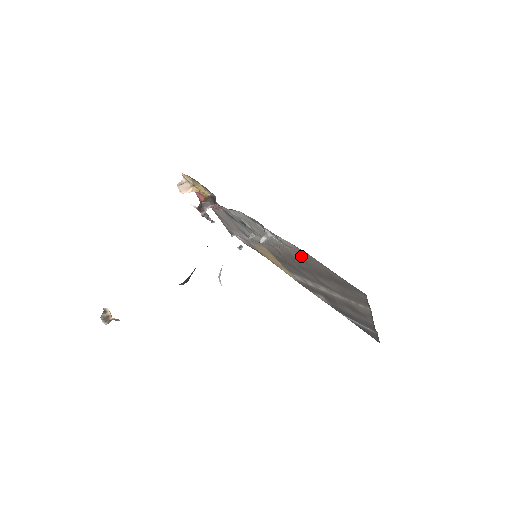
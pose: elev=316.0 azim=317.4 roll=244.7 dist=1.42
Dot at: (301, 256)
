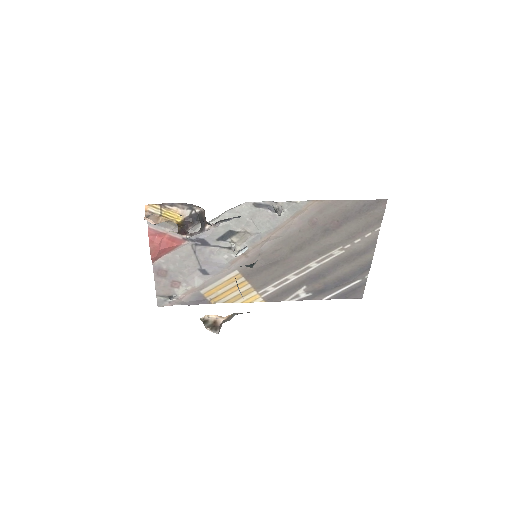
Dot at: (311, 218)
